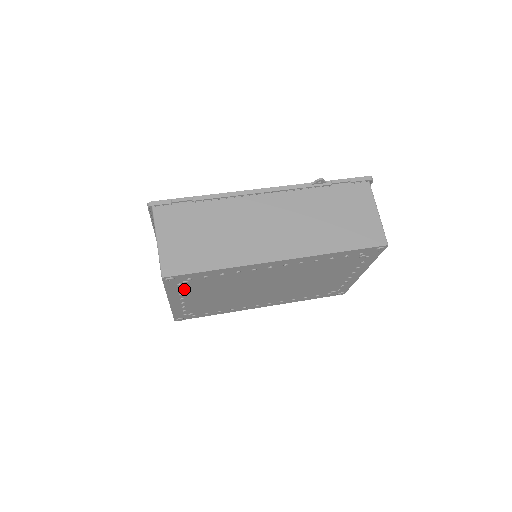
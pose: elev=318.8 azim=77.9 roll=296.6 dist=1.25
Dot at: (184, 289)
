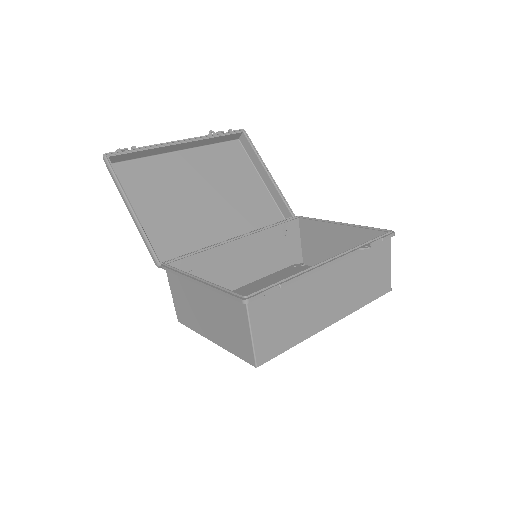
Dot at: occluded
